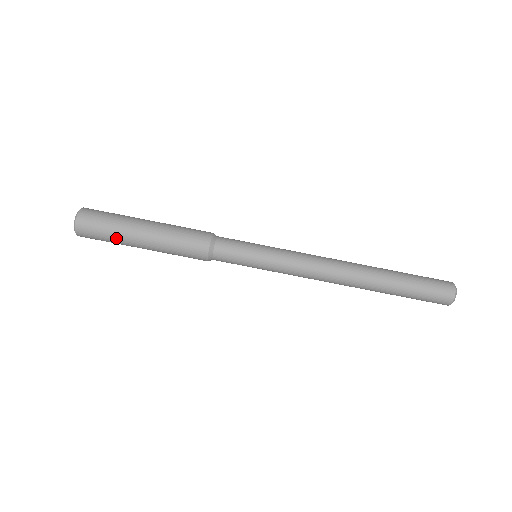
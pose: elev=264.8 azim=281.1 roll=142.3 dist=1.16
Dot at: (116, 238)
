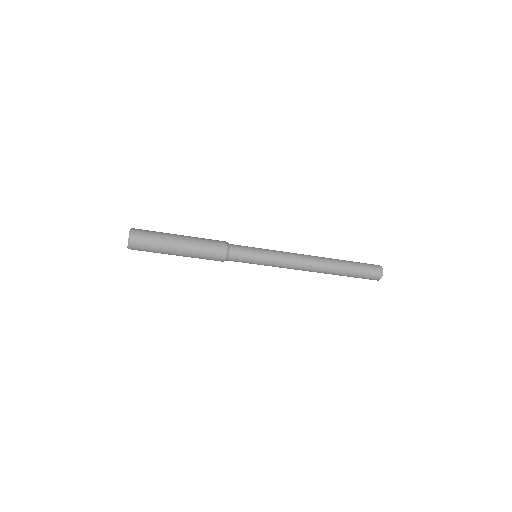
Dot at: (159, 251)
